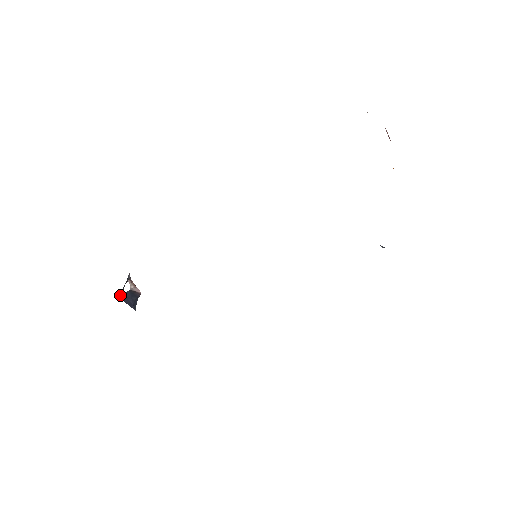
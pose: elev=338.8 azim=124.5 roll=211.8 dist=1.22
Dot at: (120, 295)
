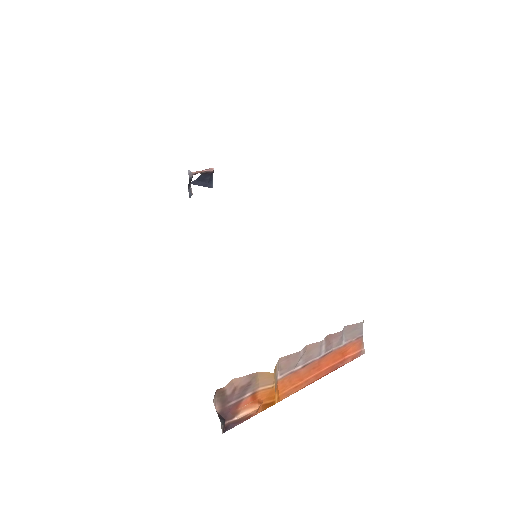
Dot at: (193, 181)
